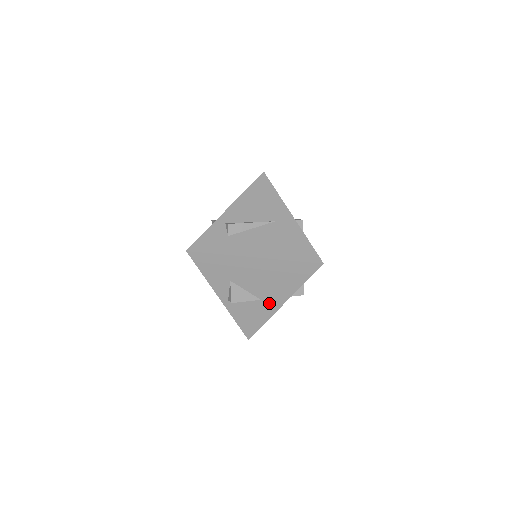
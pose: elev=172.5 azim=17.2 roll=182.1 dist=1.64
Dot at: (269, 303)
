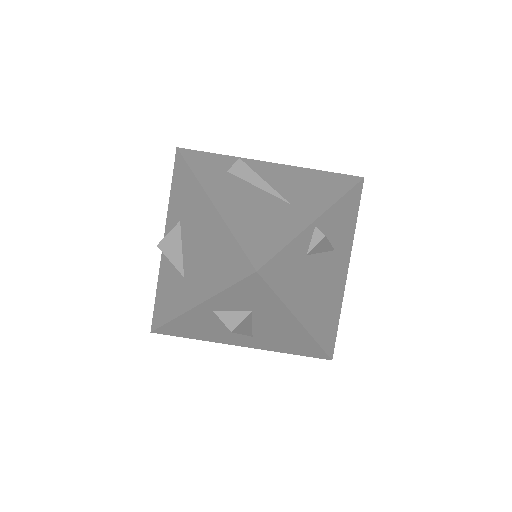
Dot at: (187, 291)
